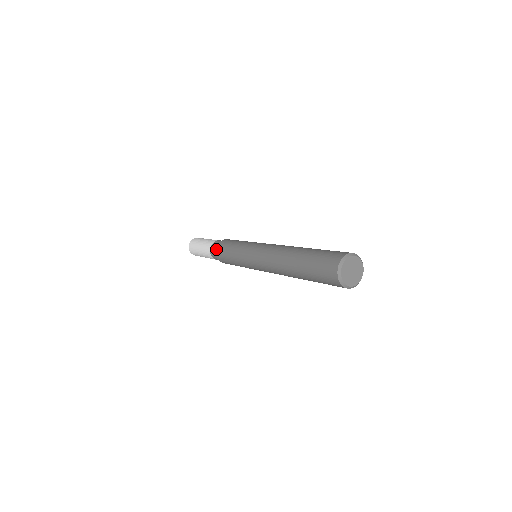
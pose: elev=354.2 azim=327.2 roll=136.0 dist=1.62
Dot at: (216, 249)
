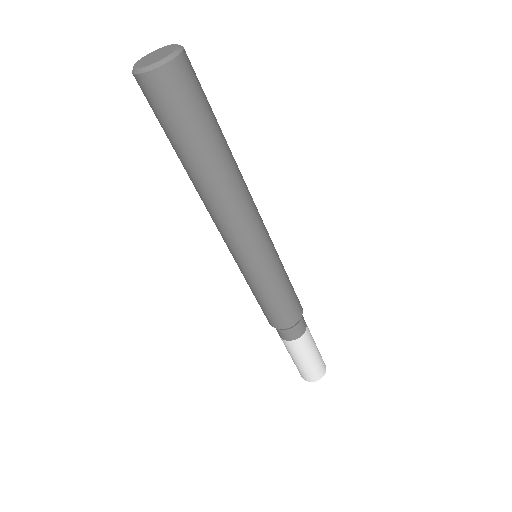
Dot at: occluded
